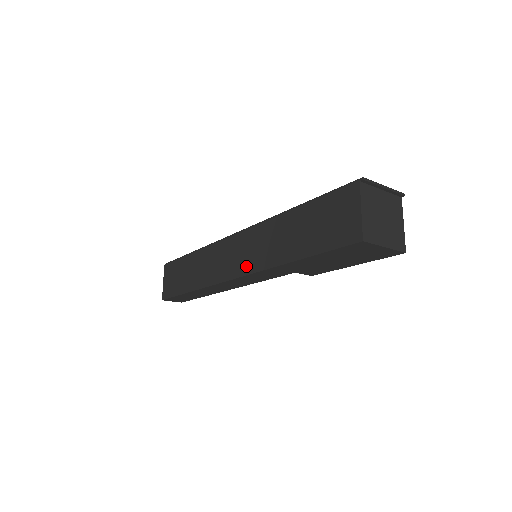
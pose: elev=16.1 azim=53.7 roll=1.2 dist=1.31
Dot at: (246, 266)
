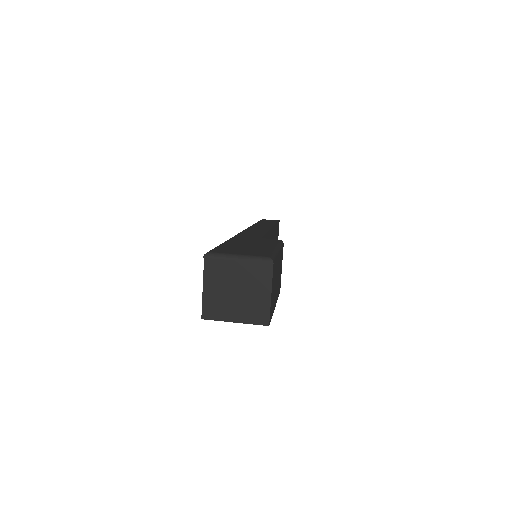
Dot at: occluded
